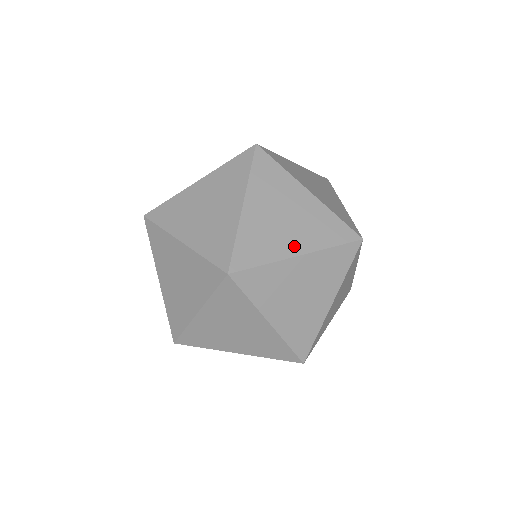
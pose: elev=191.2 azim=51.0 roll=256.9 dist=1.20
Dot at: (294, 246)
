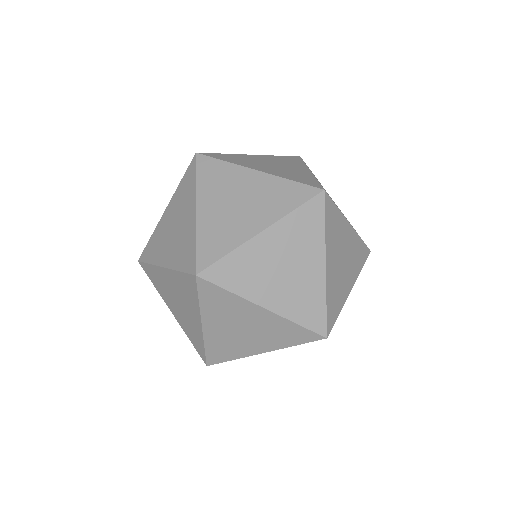
Dot at: (268, 298)
